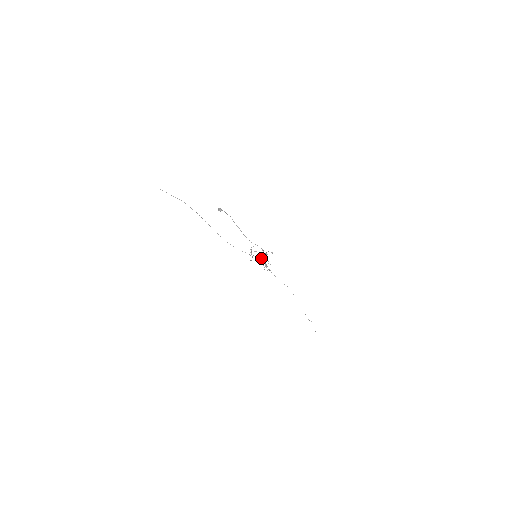
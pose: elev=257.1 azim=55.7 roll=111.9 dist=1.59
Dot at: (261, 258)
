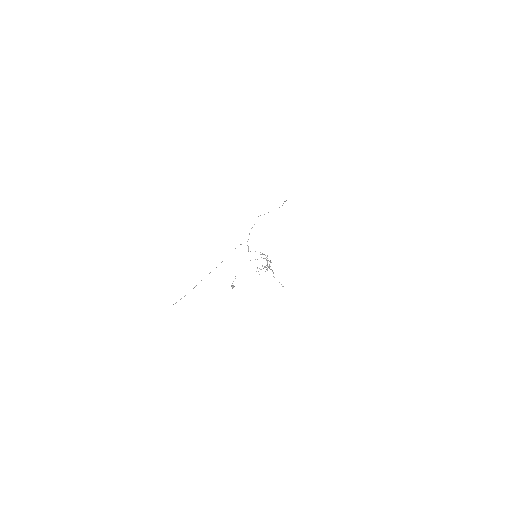
Dot at: (267, 270)
